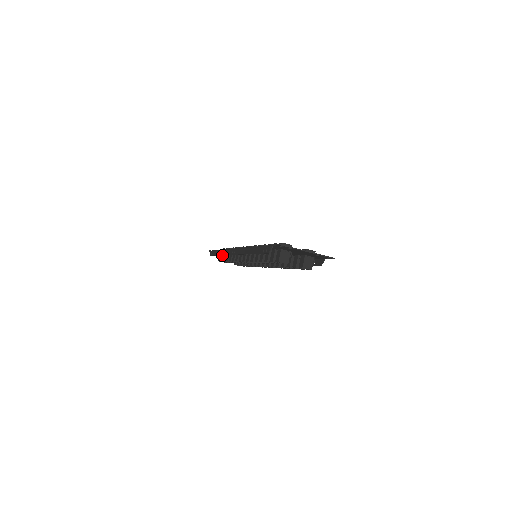
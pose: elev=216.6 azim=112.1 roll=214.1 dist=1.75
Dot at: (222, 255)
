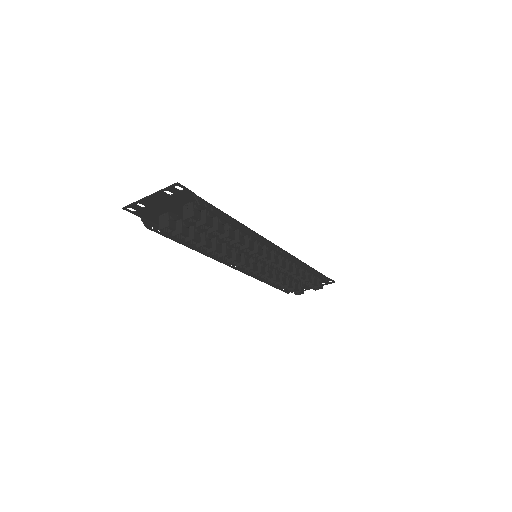
Dot at: occluded
